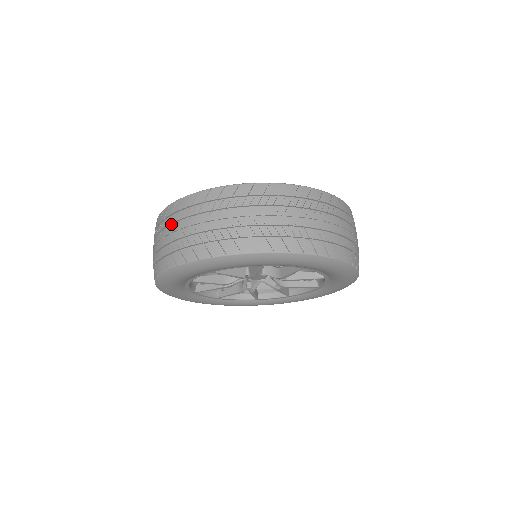
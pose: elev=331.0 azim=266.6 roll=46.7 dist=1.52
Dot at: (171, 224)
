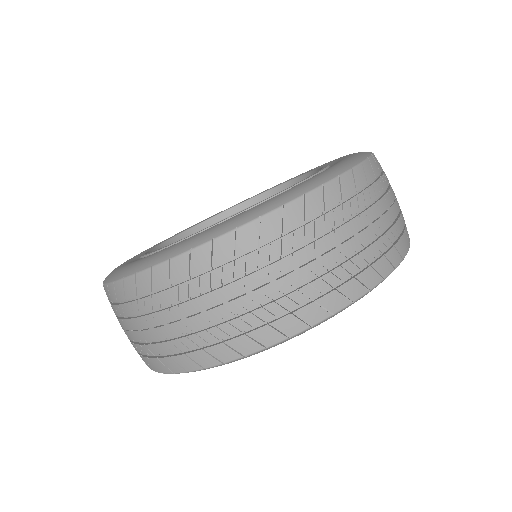
Dot at: (217, 284)
